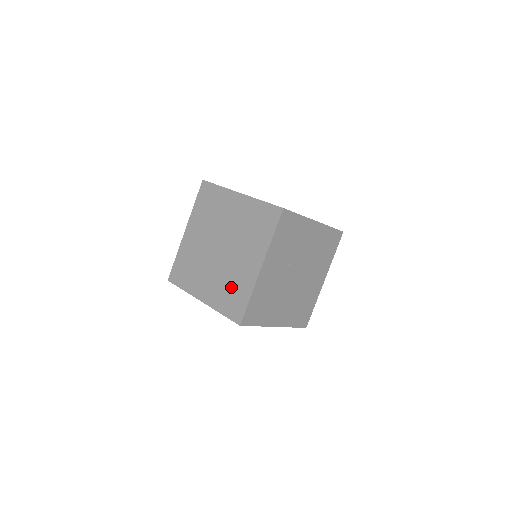
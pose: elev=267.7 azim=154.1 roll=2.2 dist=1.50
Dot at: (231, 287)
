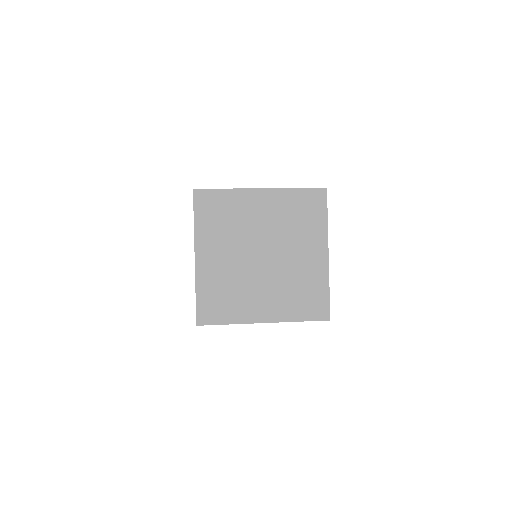
Dot at: occluded
